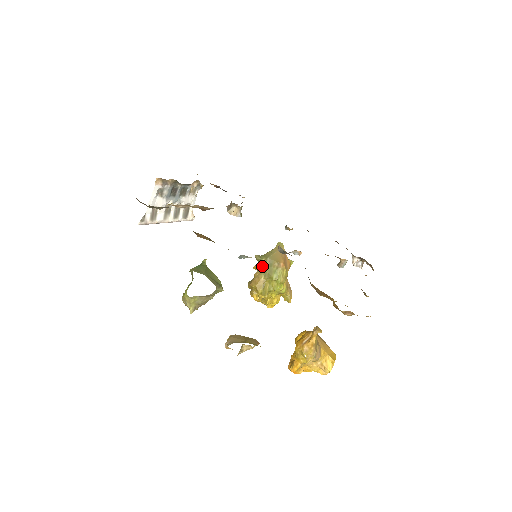
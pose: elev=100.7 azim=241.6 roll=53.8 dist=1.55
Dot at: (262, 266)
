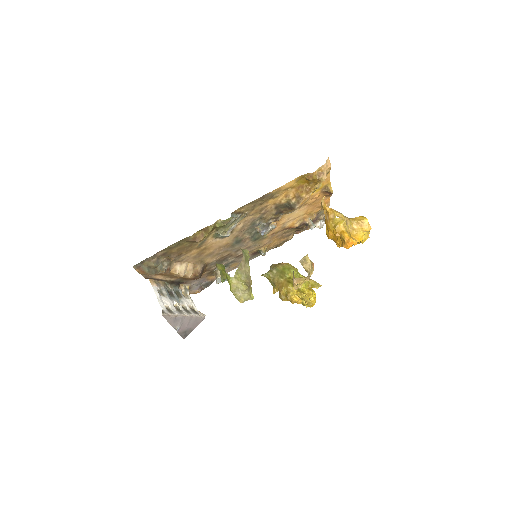
Dot at: (273, 277)
